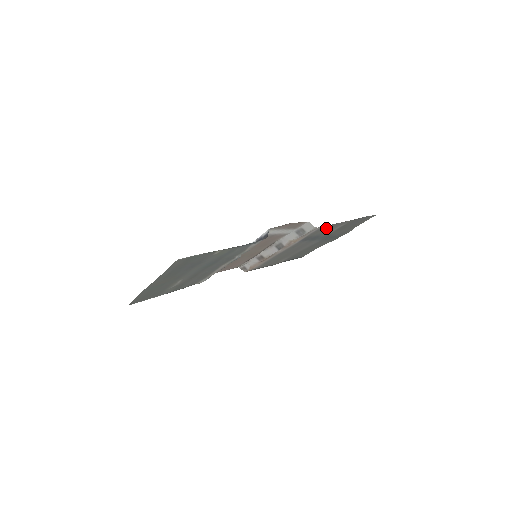
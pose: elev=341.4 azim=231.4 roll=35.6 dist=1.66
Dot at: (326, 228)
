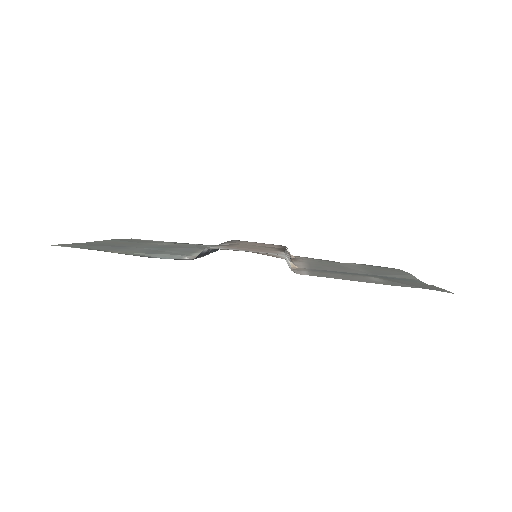
Dot at: (336, 275)
